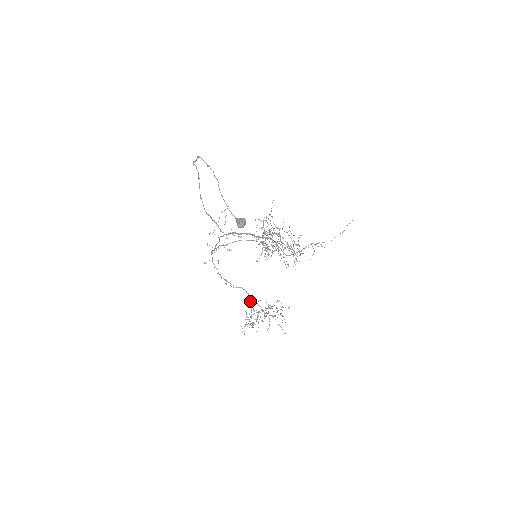
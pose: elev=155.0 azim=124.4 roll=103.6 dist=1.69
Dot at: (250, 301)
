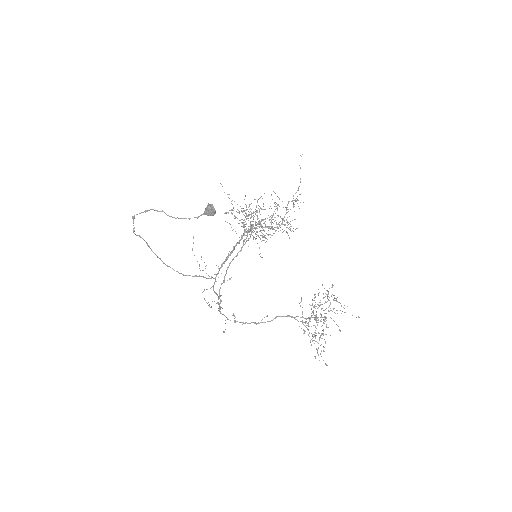
Dot at: occluded
